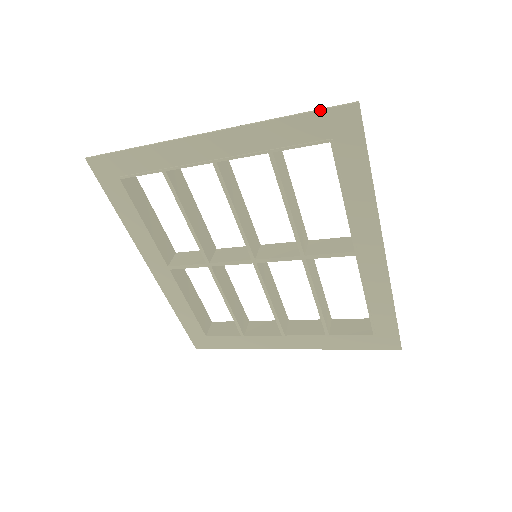
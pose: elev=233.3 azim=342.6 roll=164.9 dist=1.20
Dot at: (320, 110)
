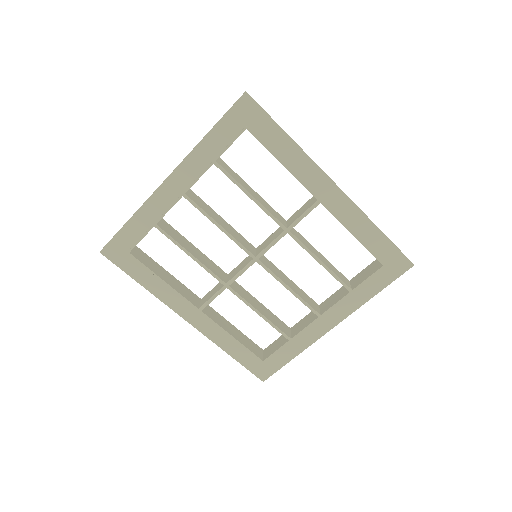
Dot at: (226, 112)
